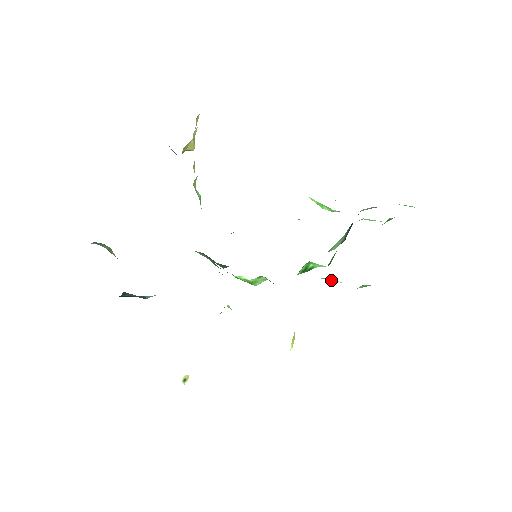
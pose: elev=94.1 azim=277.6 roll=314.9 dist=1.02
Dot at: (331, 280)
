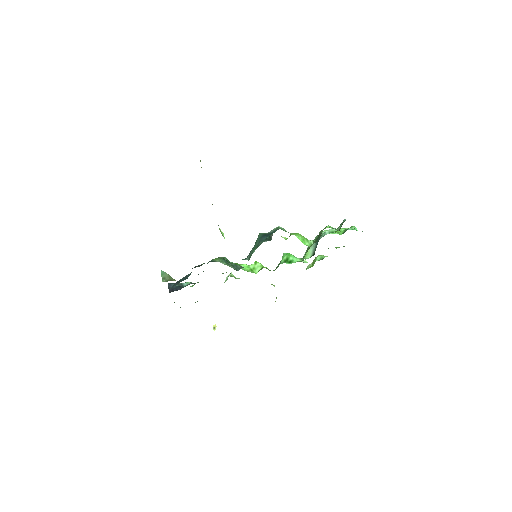
Dot at: occluded
